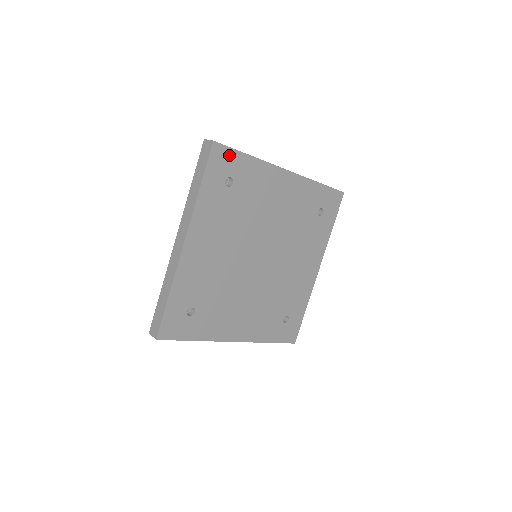
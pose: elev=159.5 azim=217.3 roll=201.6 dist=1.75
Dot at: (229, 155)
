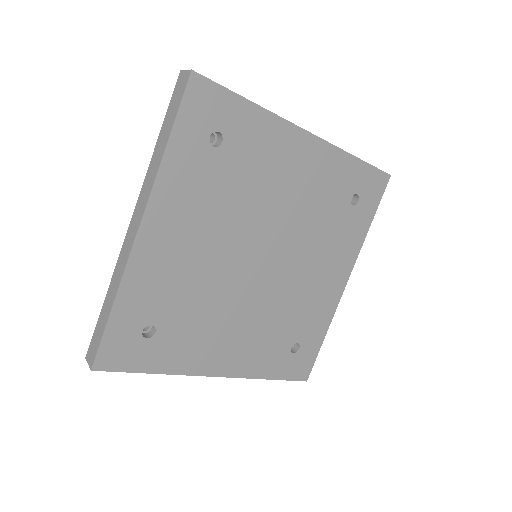
Dot at: (217, 97)
